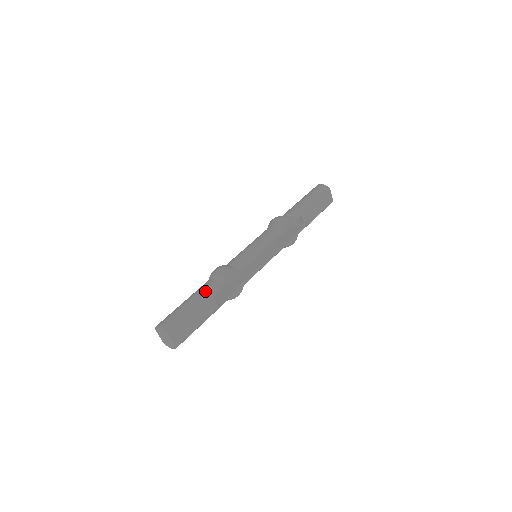
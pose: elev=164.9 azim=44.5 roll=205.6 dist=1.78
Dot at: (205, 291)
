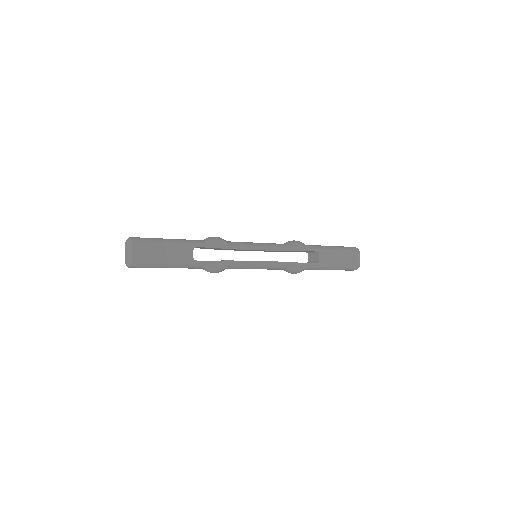
Dot at: (189, 240)
